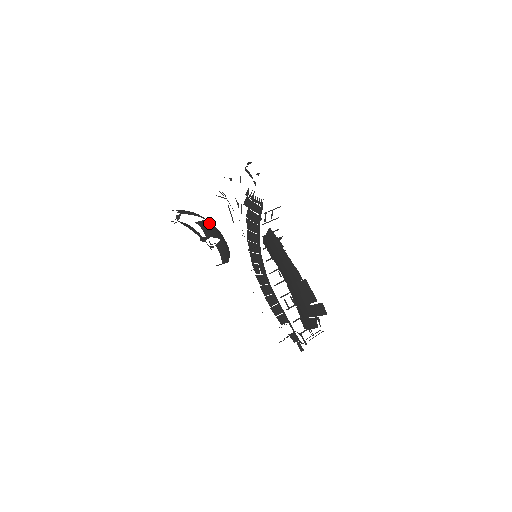
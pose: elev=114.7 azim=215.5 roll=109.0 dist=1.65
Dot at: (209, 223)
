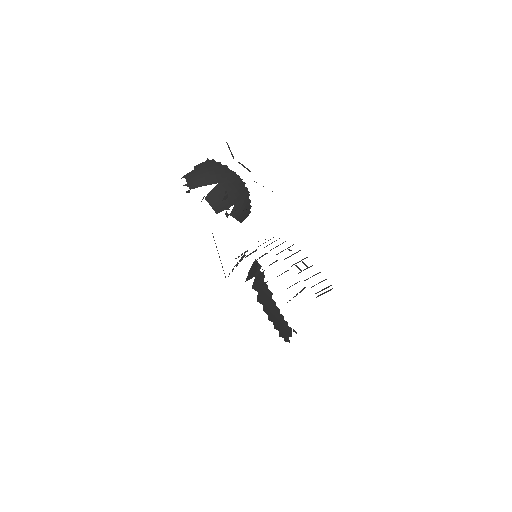
Dot at: (221, 188)
